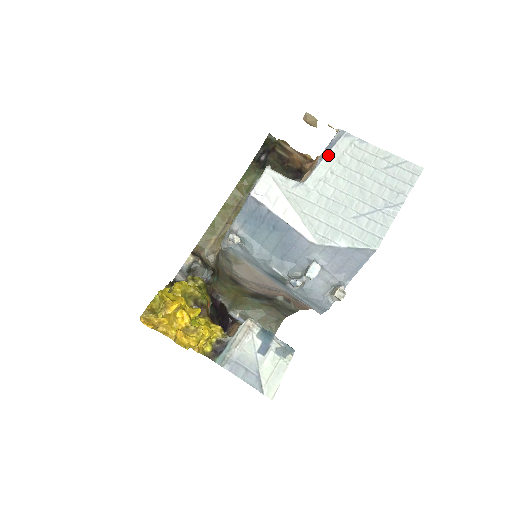
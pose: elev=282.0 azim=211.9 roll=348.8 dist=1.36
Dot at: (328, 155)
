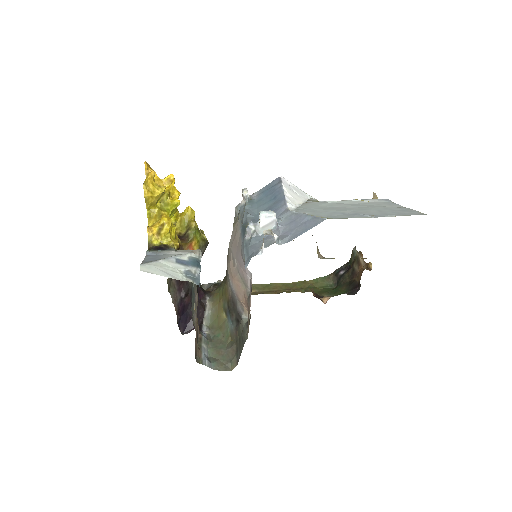
Dot at: (361, 200)
